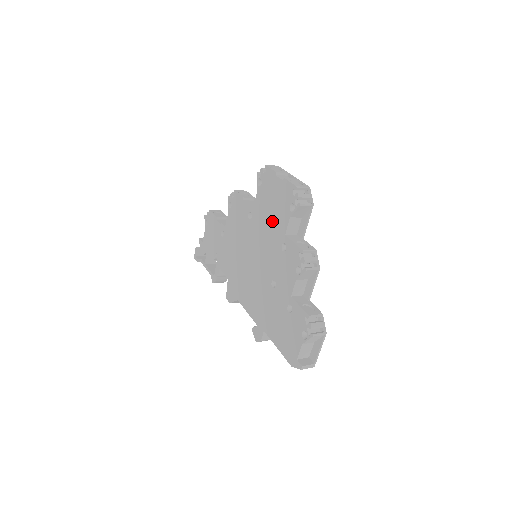
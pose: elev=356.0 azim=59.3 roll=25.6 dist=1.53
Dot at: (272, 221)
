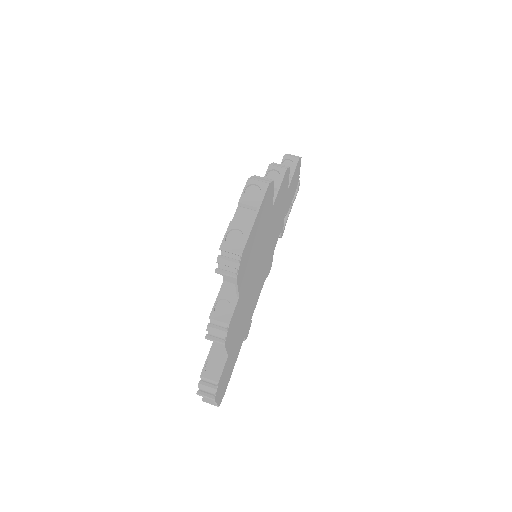
Dot at: occluded
